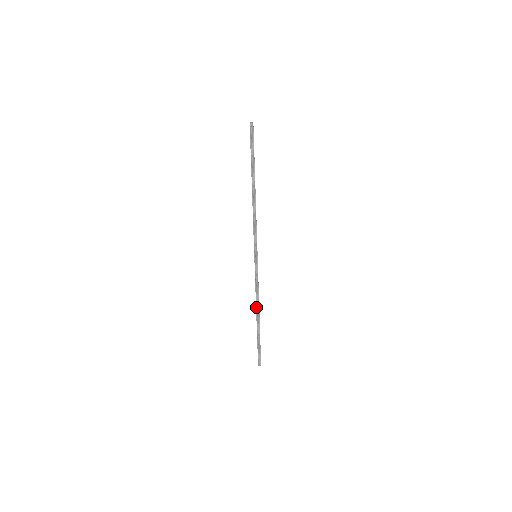
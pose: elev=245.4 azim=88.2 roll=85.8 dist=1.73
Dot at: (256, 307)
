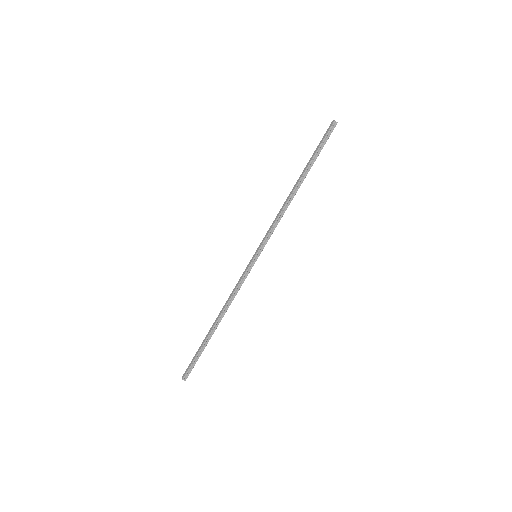
Dot at: (222, 311)
